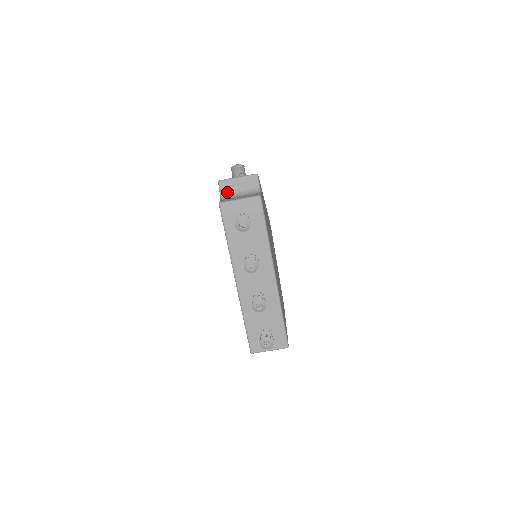
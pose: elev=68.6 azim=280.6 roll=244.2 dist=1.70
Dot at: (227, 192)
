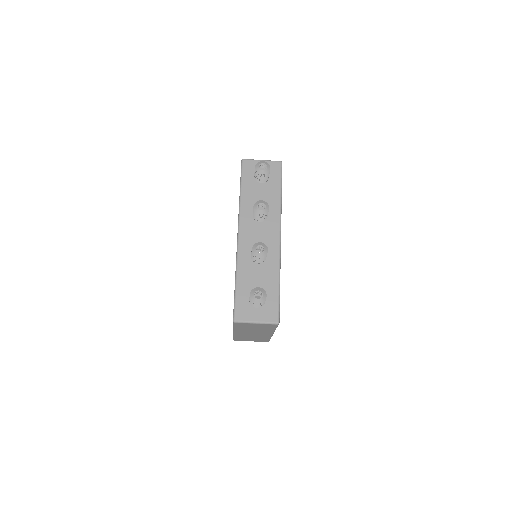
Dot at: occluded
